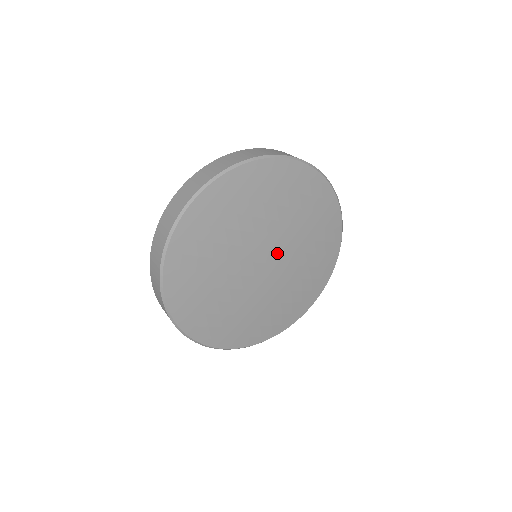
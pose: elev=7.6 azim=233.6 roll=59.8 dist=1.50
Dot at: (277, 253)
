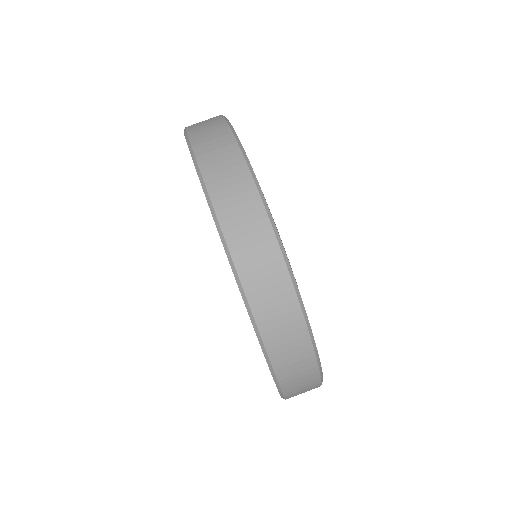
Dot at: occluded
